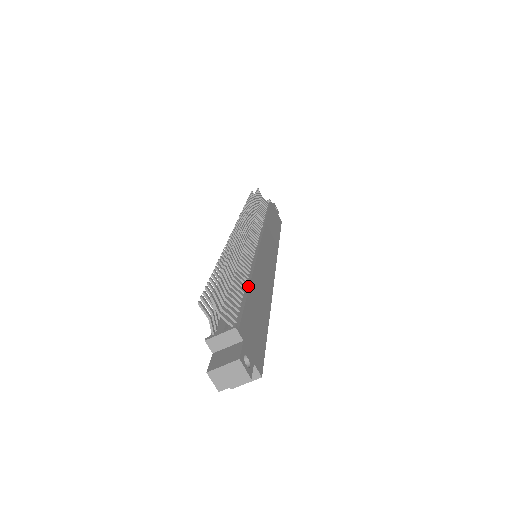
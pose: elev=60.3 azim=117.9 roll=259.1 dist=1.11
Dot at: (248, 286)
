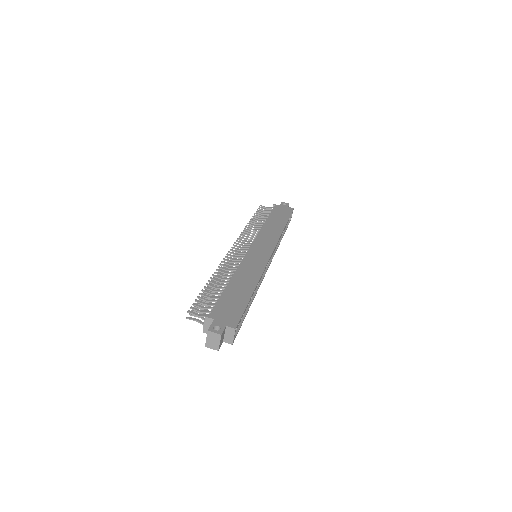
Dot at: (226, 286)
